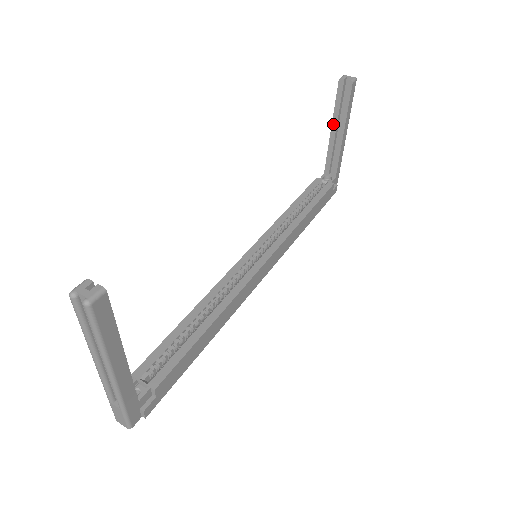
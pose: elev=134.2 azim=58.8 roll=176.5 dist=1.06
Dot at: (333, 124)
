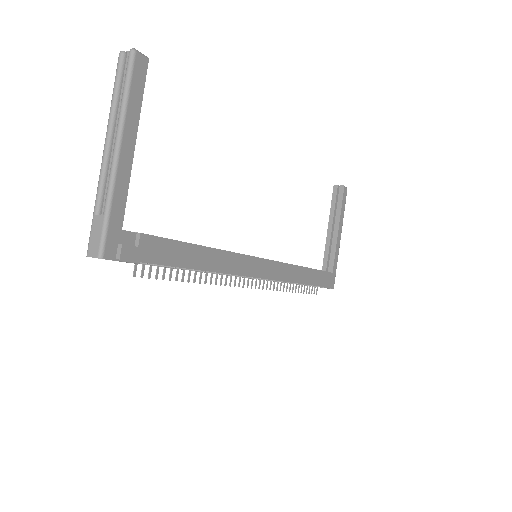
Dot at: (329, 223)
